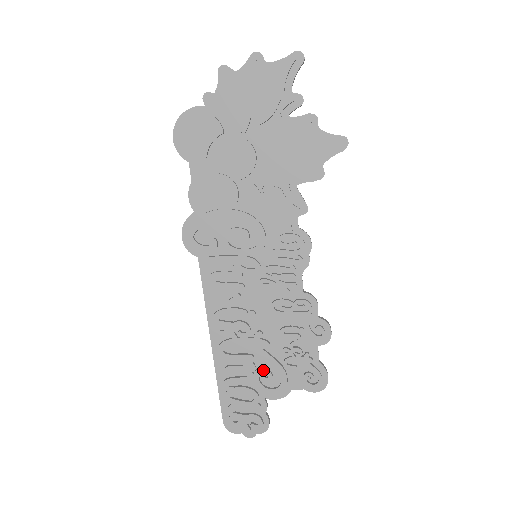
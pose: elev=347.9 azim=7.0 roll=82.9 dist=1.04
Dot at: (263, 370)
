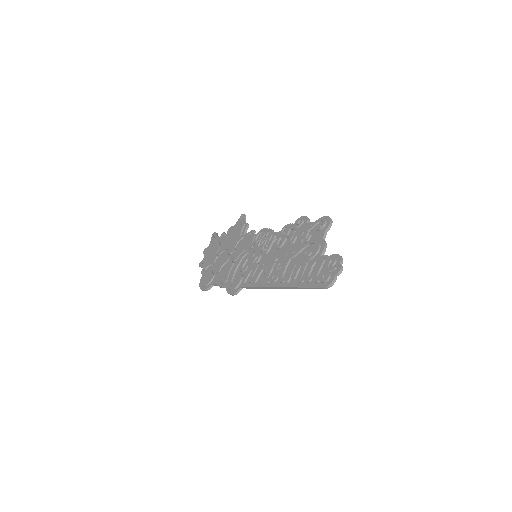
Dot at: (302, 254)
